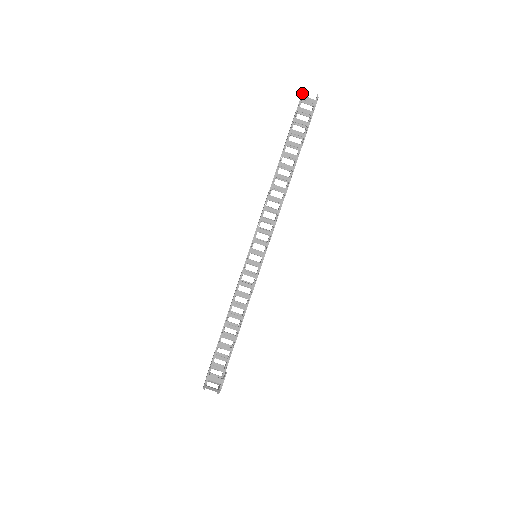
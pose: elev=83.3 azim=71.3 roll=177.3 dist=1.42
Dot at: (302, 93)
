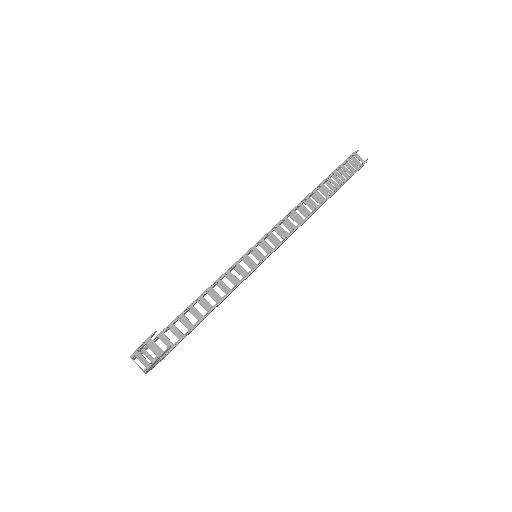
Dot at: (355, 151)
